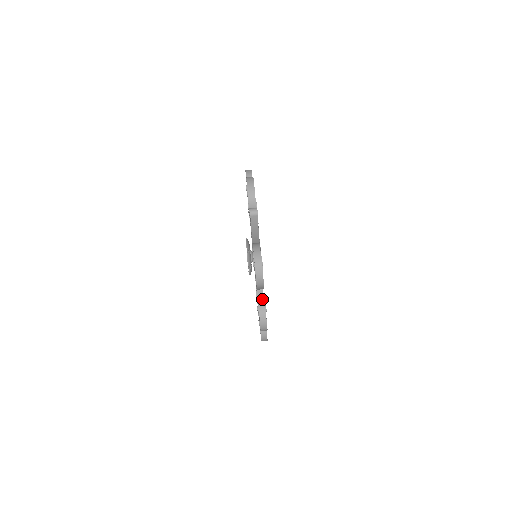
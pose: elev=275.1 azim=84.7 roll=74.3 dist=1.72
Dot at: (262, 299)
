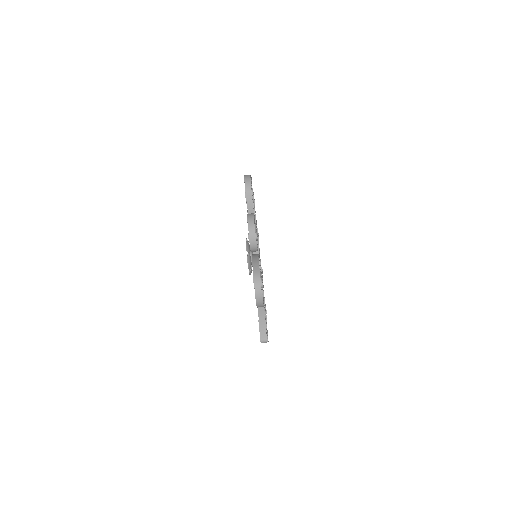
Dot at: occluded
